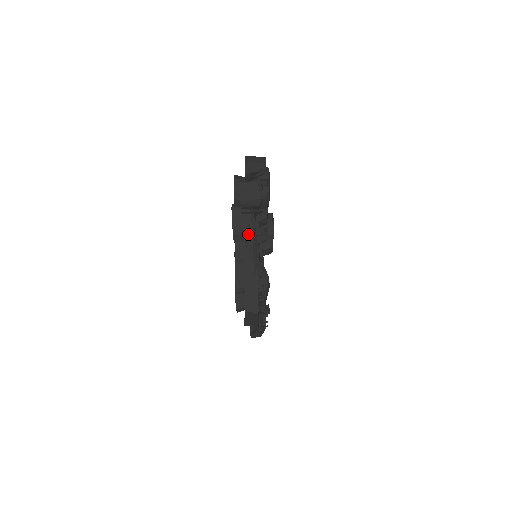
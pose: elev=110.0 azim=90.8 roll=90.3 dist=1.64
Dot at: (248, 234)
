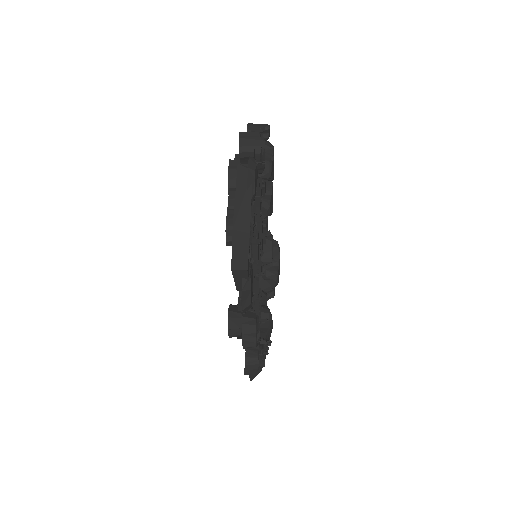
Dot at: occluded
